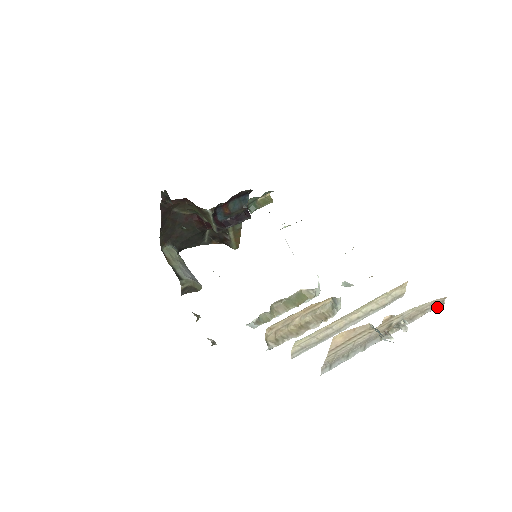
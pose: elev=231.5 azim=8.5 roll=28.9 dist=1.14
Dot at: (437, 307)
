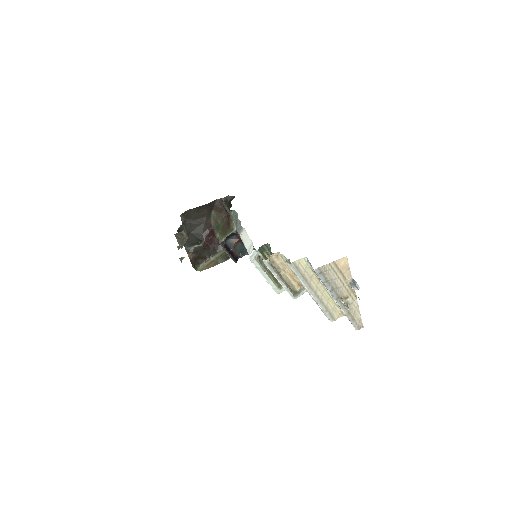
Dot at: (356, 327)
